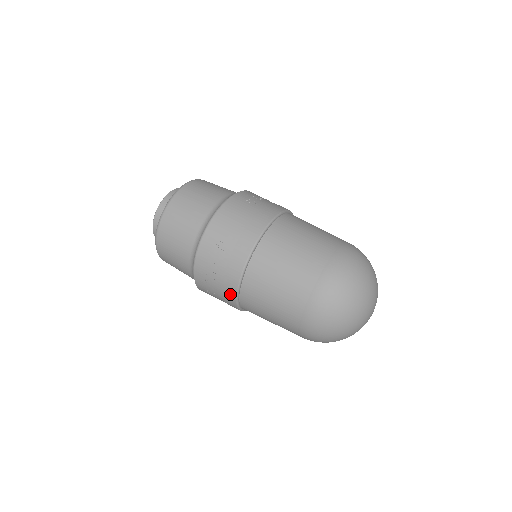
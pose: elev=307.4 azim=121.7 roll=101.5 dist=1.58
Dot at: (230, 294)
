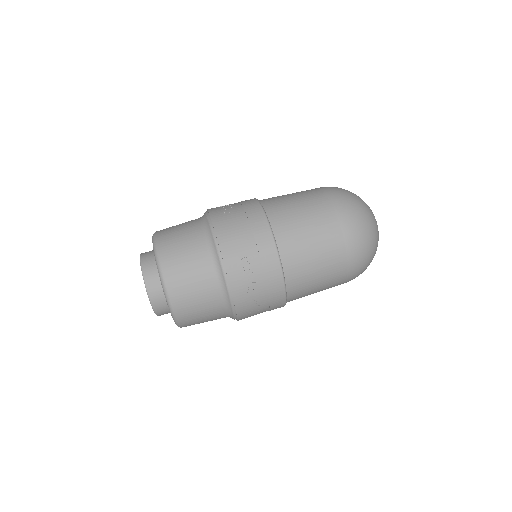
Dot at: (278, 295)
